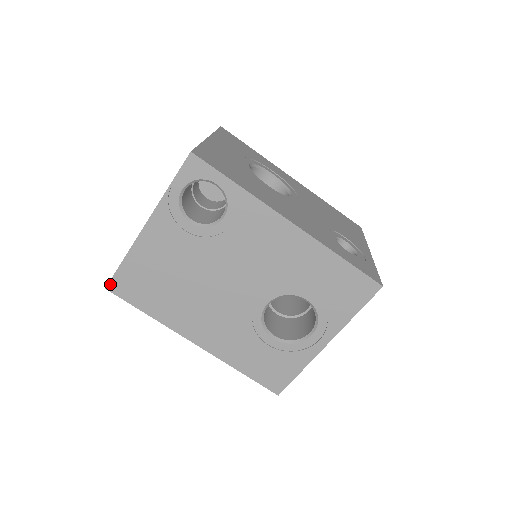
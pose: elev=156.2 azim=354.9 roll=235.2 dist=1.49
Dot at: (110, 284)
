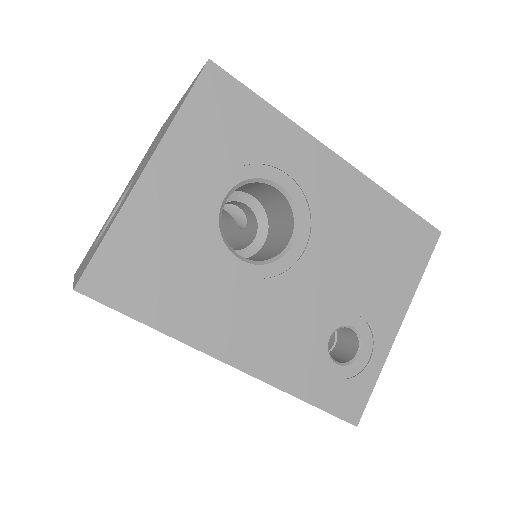
Dot at: occluded
